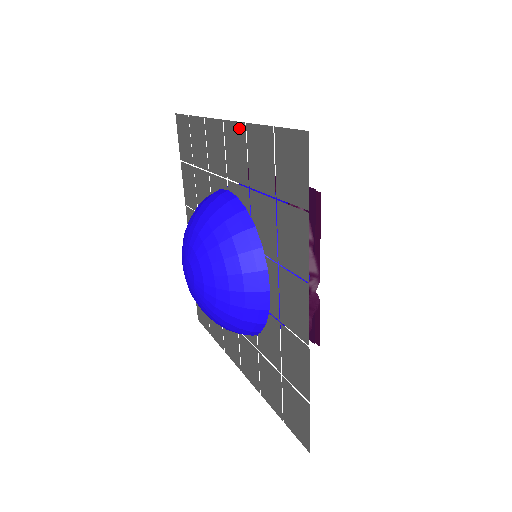
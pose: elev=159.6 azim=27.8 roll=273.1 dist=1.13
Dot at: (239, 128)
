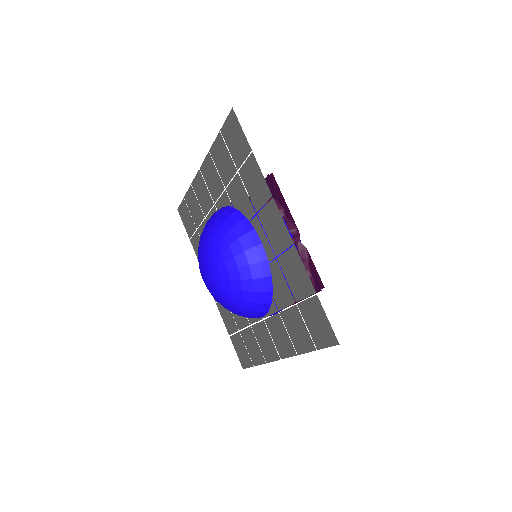
Dot at: (207, 160)
